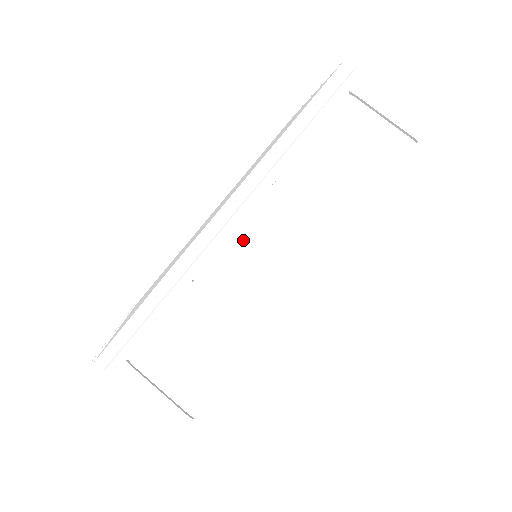
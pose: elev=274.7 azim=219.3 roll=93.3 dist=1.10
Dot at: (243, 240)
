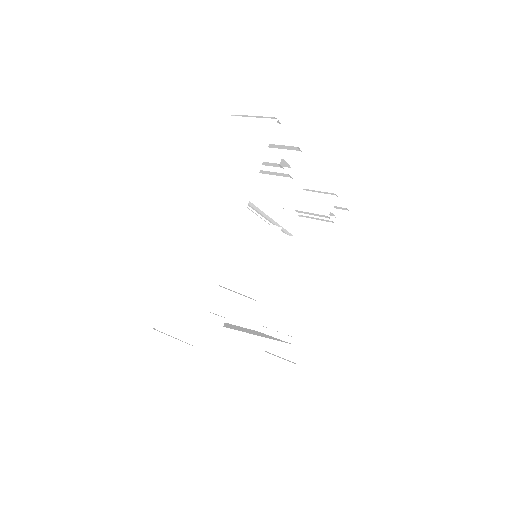
Dot at: (197, 228)
